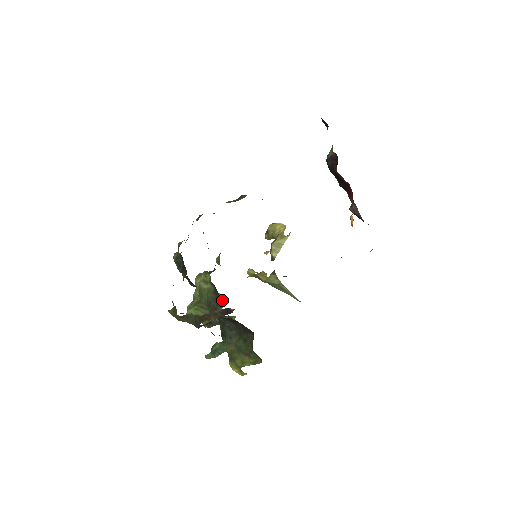
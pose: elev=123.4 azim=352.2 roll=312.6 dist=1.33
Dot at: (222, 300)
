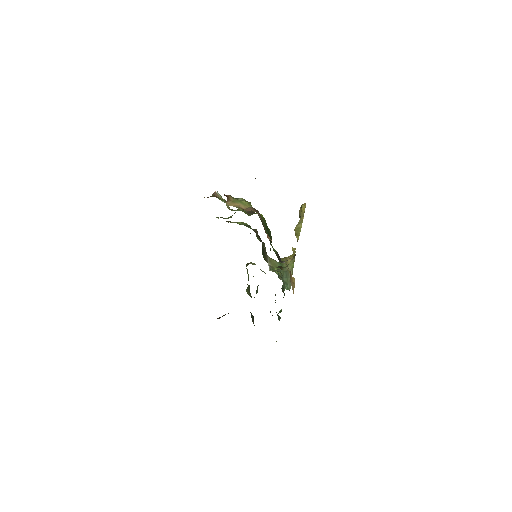
Dot at: occluded
